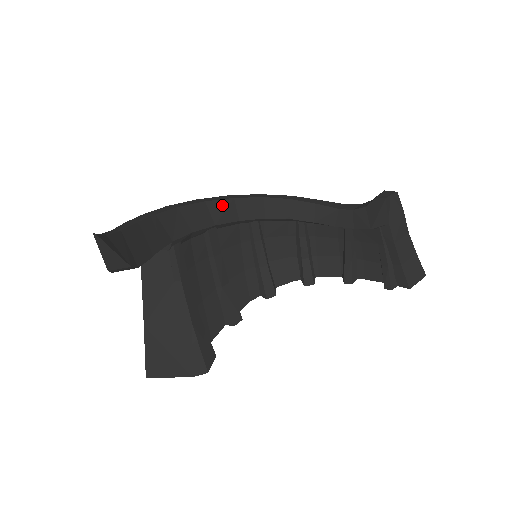
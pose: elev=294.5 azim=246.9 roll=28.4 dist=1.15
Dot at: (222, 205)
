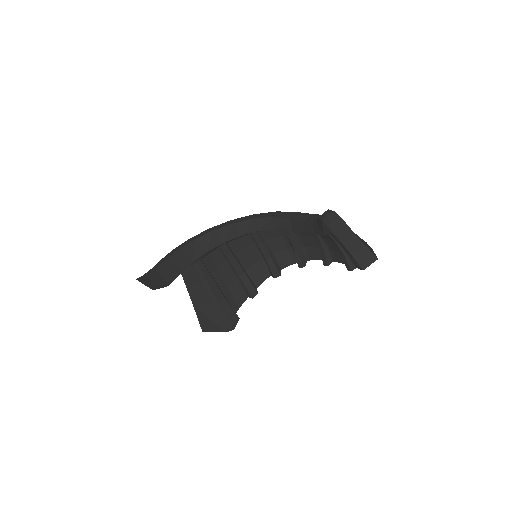
Dot at: (226, 230)
